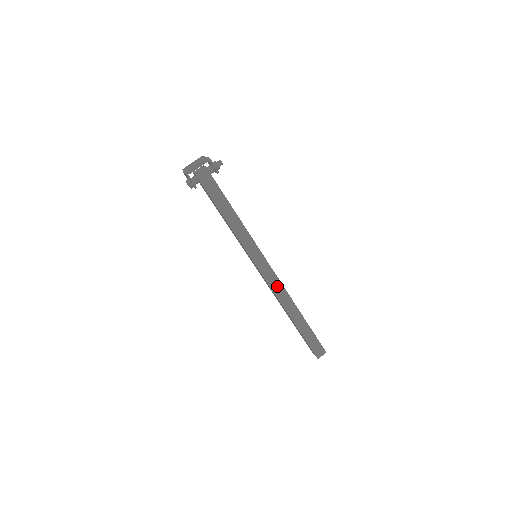
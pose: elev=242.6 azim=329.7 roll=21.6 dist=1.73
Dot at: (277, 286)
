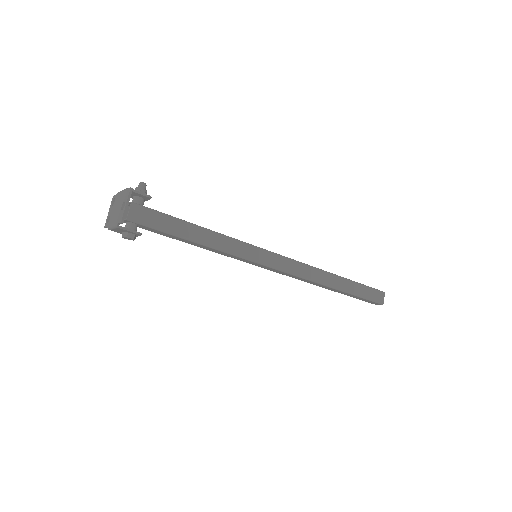
Dot at: (299, 269)
